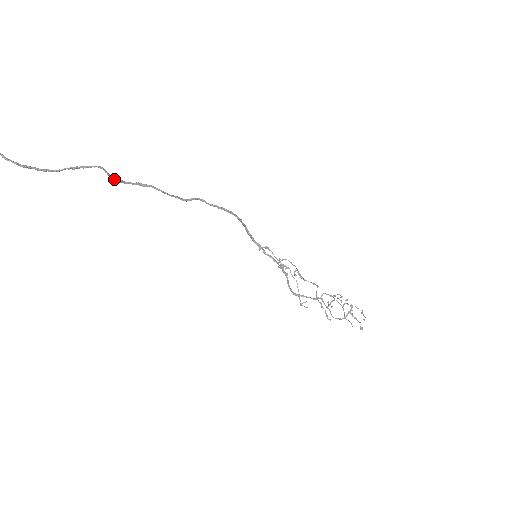
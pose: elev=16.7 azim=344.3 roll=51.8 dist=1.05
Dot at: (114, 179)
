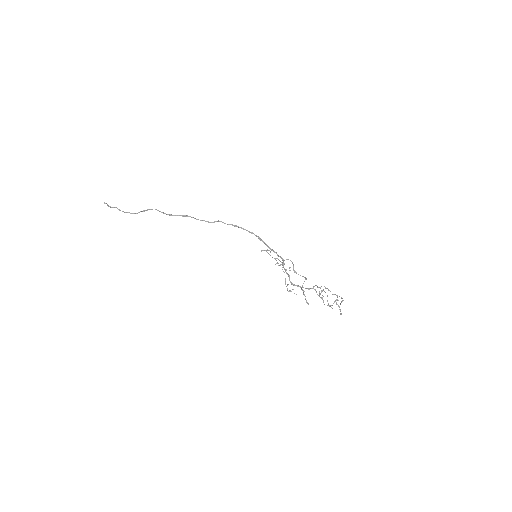
Dot at: (166, 214)
